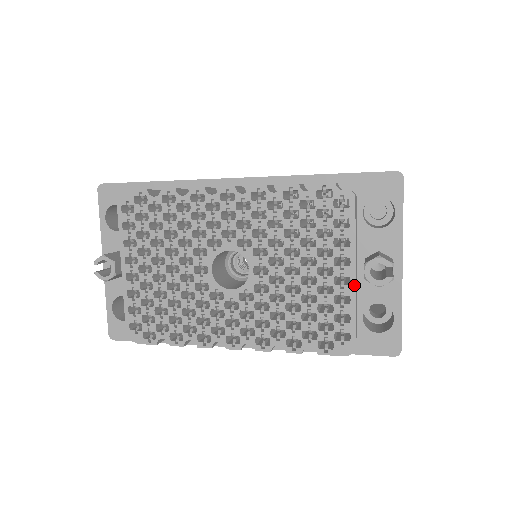
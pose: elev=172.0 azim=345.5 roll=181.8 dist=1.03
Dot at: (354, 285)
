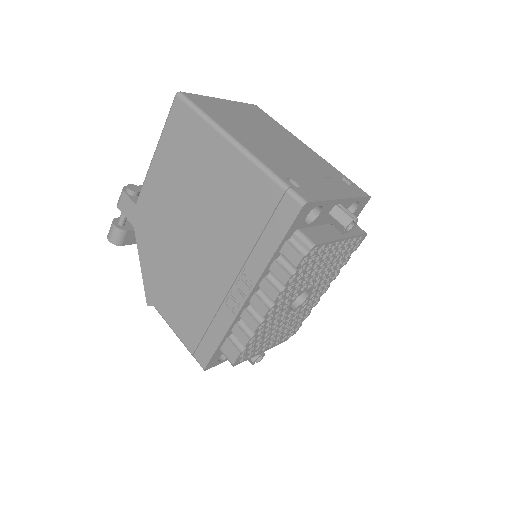
Dot at: (347, 238)
